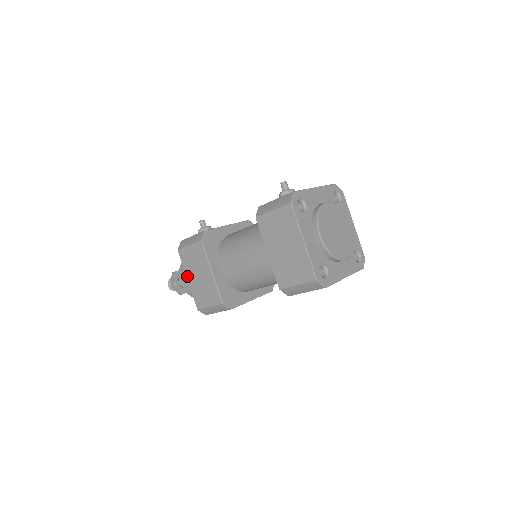
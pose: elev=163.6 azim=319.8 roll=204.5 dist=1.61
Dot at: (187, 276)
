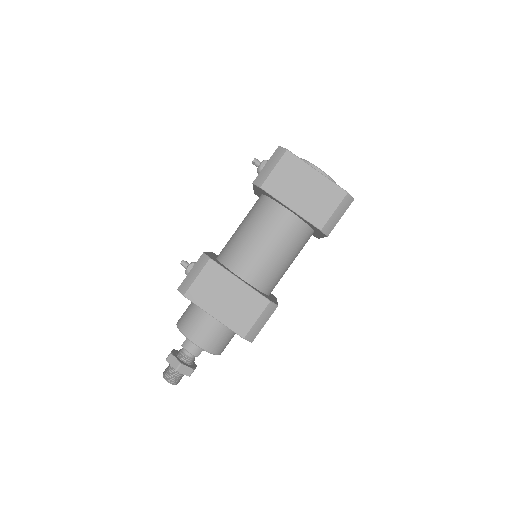
Dot at: (211, 313)
